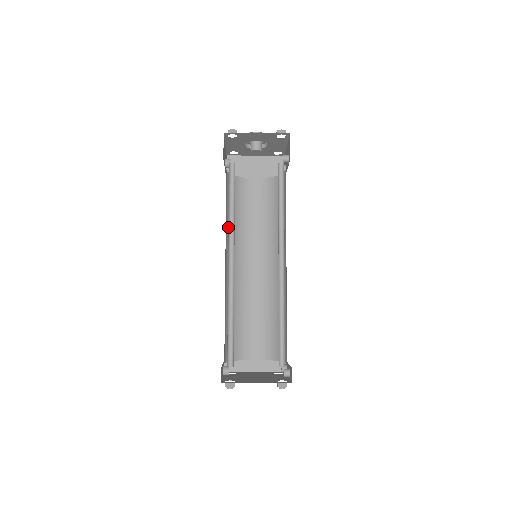
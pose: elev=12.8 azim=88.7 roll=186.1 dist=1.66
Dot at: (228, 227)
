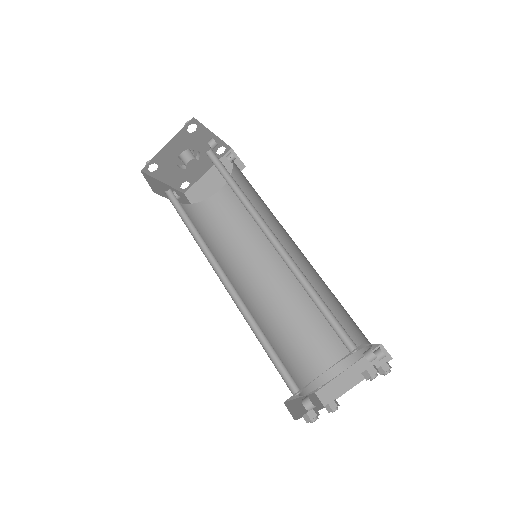
Dot at: (218, 252)
